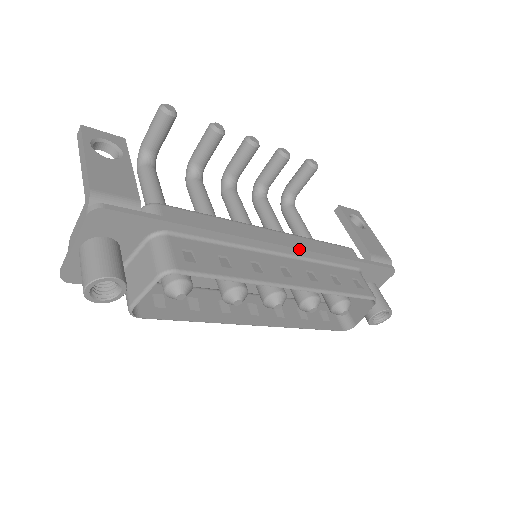
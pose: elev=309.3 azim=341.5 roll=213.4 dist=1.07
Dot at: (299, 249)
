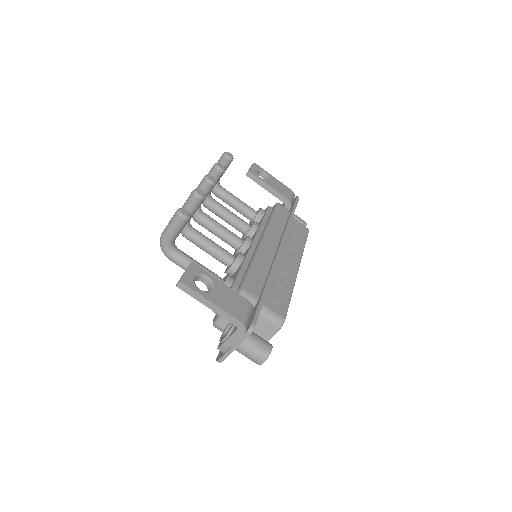
Dot at: occluded
